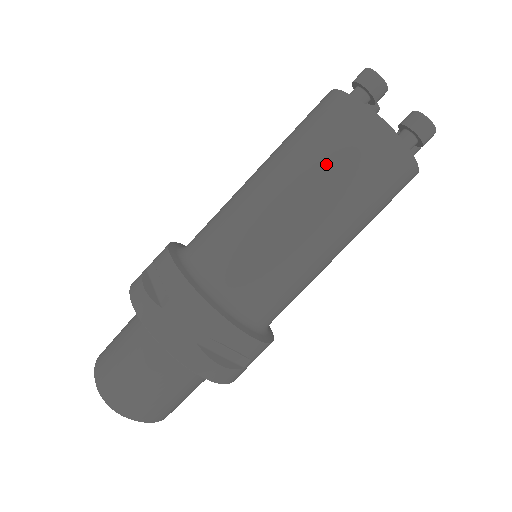
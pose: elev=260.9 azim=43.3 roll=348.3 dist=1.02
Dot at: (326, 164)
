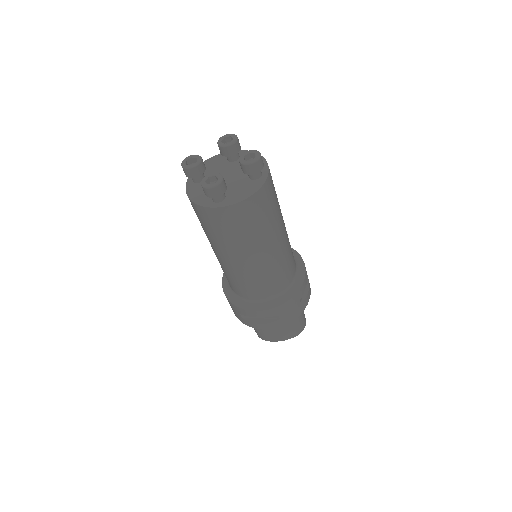
Dot at: (203, 228)
